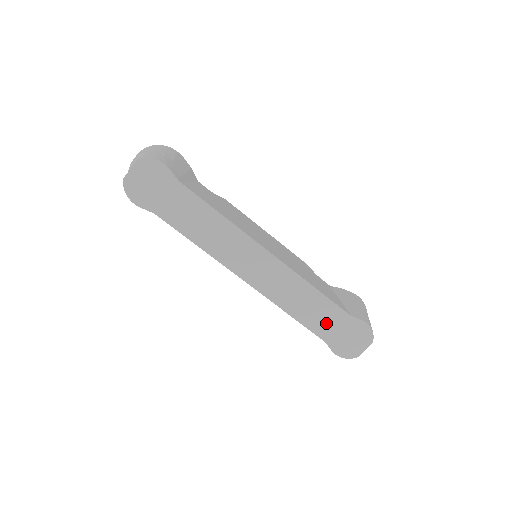
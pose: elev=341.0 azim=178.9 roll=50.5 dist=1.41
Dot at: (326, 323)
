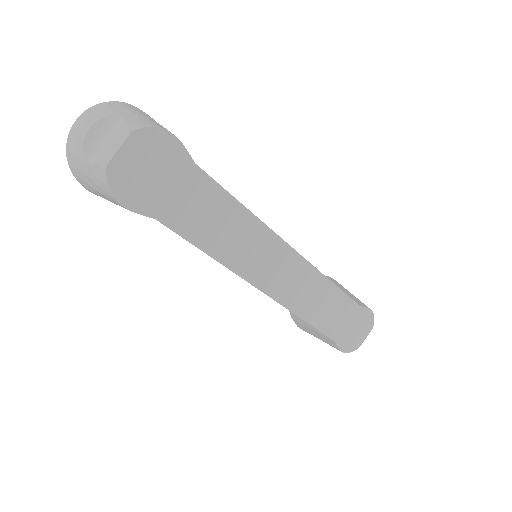
Dot at: (338, 321)
